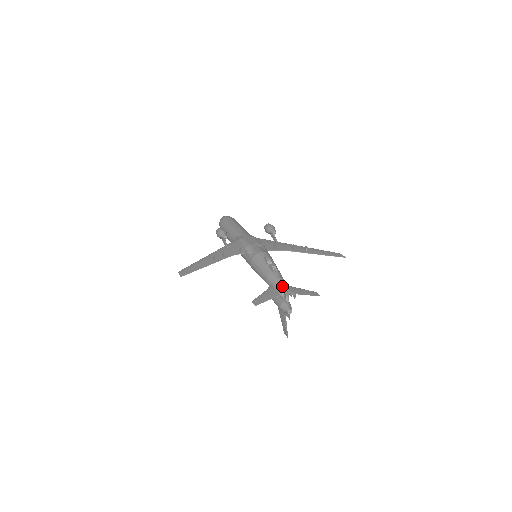
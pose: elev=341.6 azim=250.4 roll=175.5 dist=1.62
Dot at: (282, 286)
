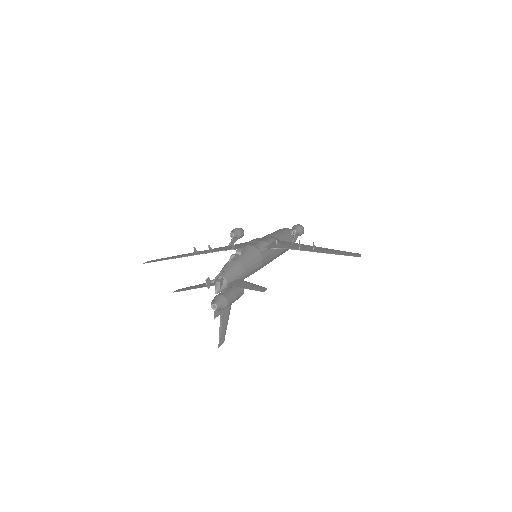
Dot at: (220, 274)
